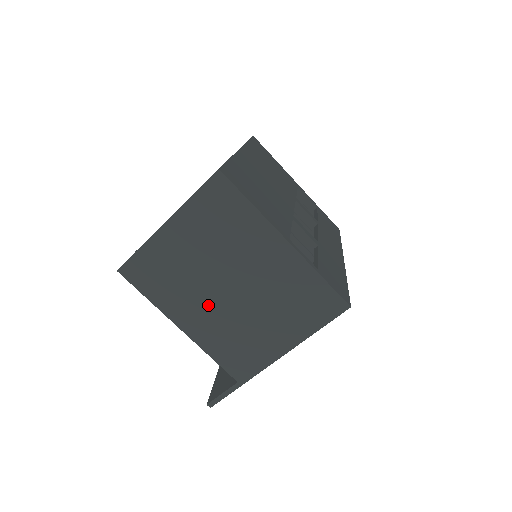
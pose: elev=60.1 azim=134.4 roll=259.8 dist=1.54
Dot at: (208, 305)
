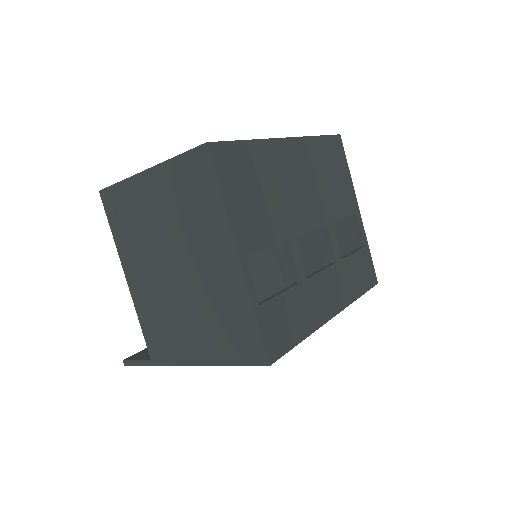
Dot at: (153, 272)
